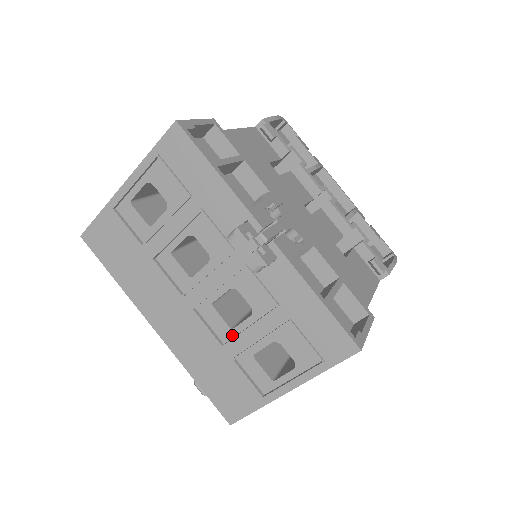
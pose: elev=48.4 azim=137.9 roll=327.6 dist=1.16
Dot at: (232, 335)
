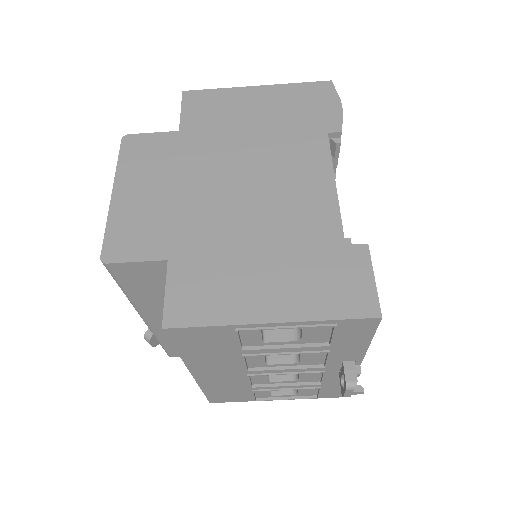
Dot at: (265, 383)
